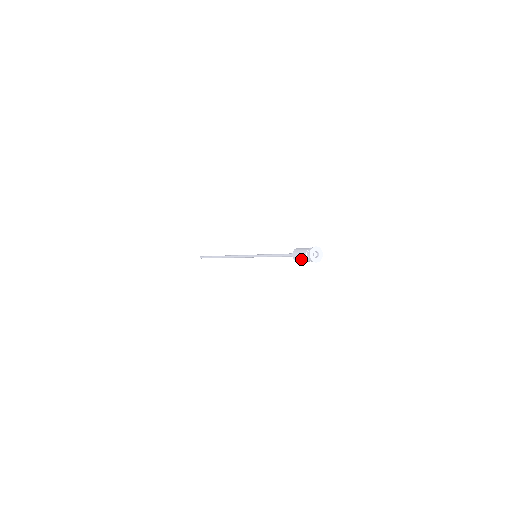
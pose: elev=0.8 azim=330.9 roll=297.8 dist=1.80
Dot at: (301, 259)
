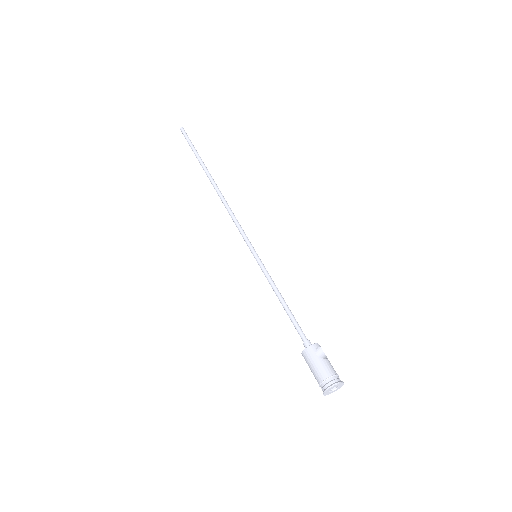
Dot at: (312, 372)
